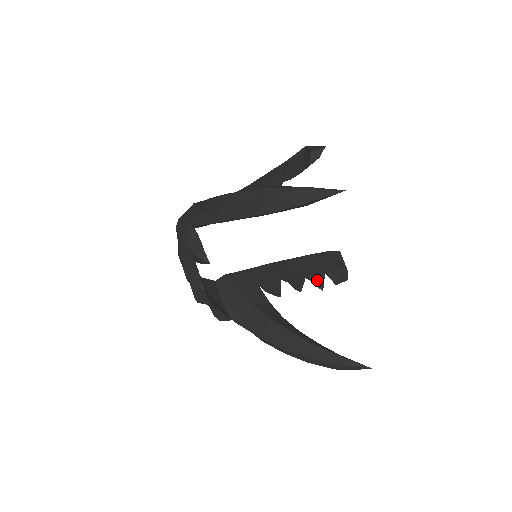
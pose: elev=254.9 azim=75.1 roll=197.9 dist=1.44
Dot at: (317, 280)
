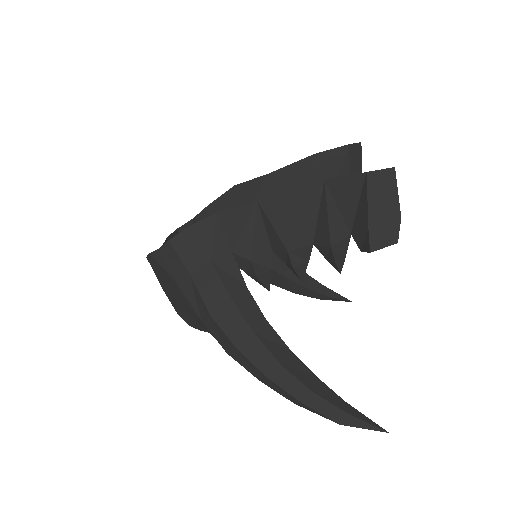
Dot at: occluded
